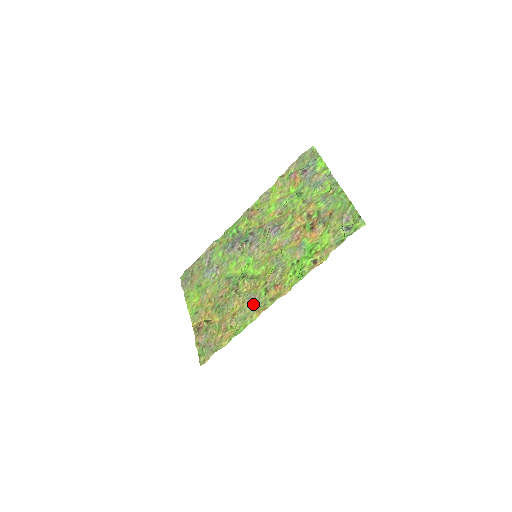
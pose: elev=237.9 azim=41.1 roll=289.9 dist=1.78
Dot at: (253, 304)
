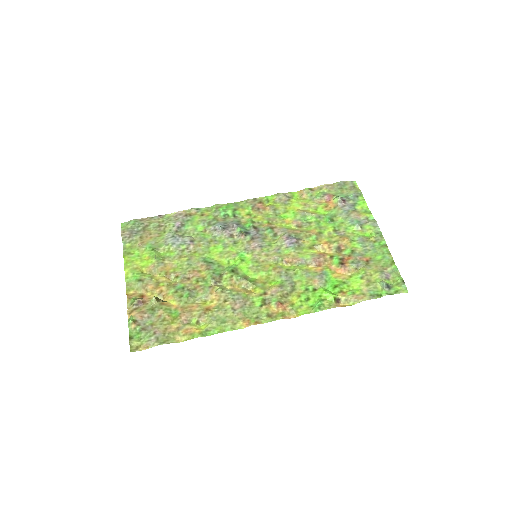
Dot at: (241, 310)
